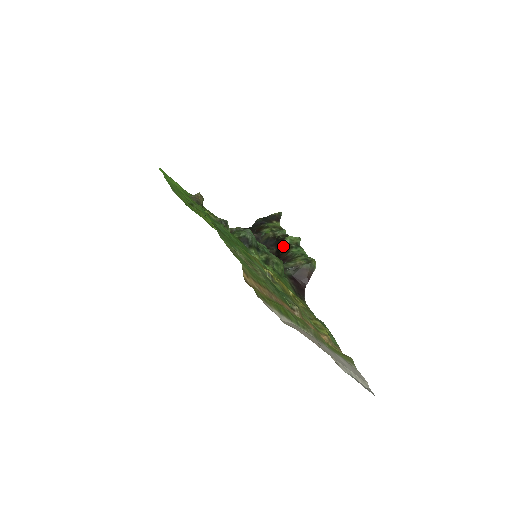
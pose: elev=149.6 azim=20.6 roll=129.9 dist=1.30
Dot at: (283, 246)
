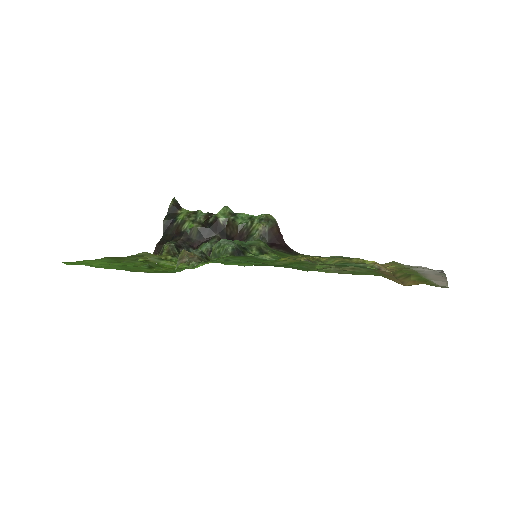
Dot at: (223, 226)
